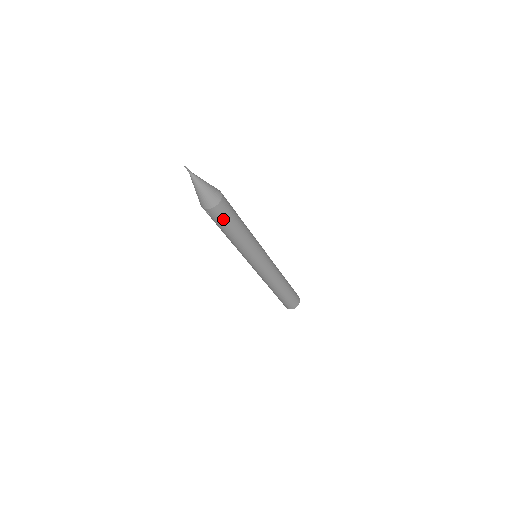
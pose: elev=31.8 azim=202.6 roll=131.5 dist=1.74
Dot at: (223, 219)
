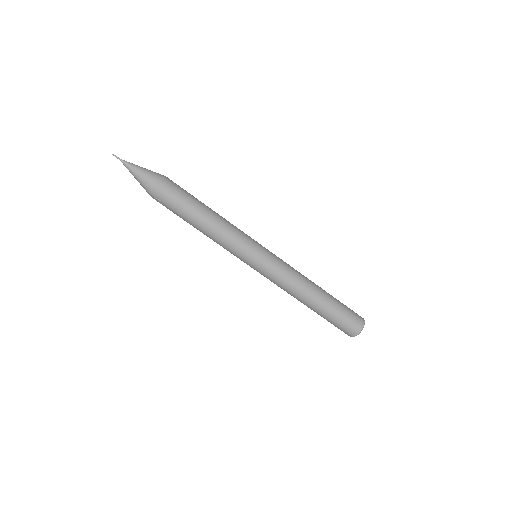
Dot at: (176, 200)
